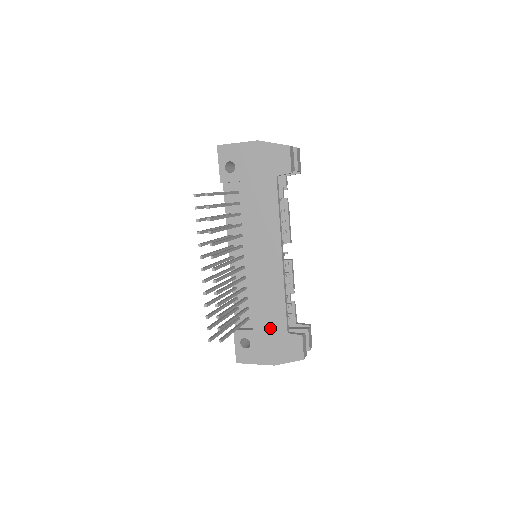
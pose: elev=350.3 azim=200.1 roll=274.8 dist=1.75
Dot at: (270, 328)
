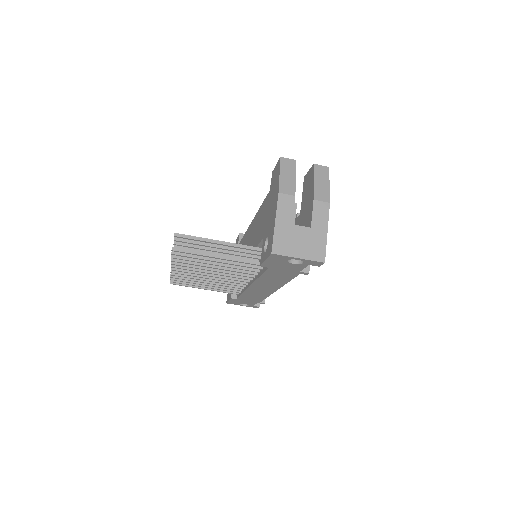
Dot at: (265, 215)
